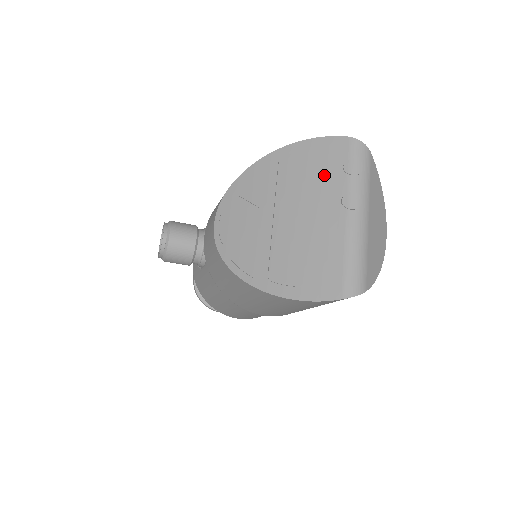
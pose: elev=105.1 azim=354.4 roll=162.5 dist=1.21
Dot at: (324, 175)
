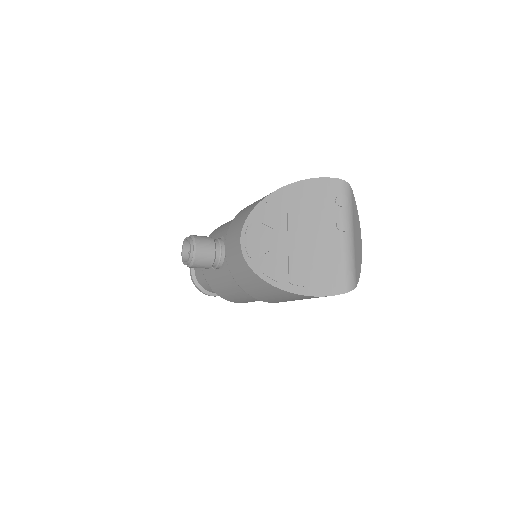
Dot at: (322, 207)
